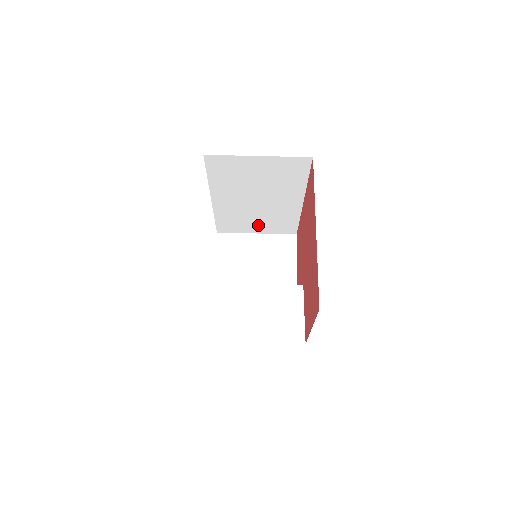
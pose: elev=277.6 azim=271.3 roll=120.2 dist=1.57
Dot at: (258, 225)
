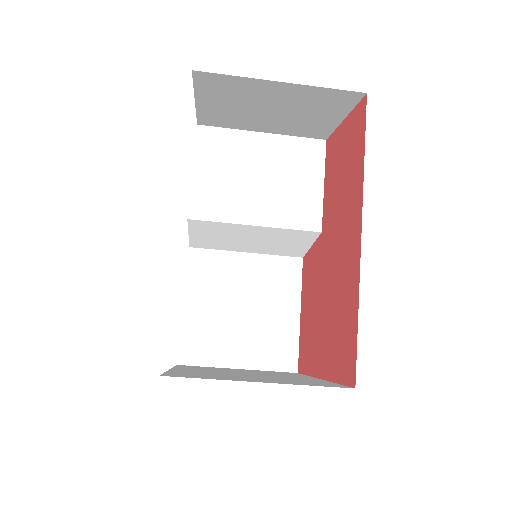
Dot at: occluded
